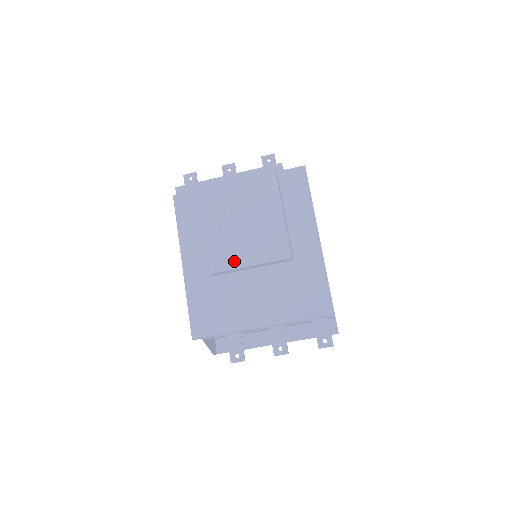
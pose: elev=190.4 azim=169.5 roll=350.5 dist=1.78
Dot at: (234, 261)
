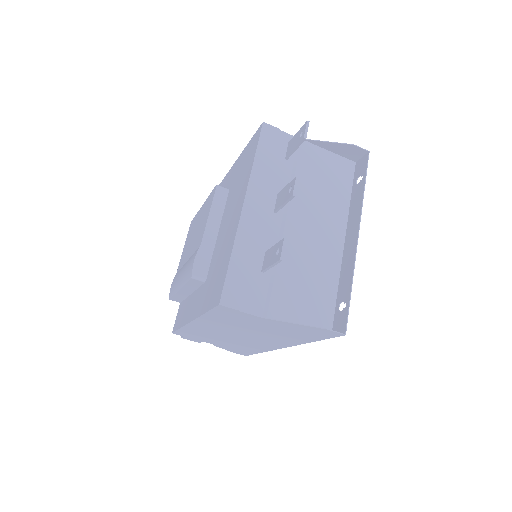
Dot at: occluded
